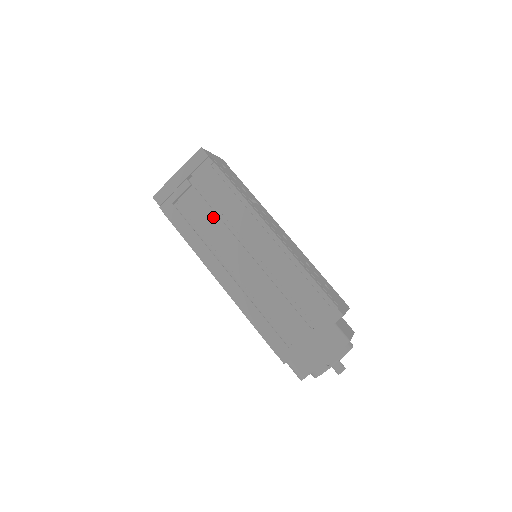
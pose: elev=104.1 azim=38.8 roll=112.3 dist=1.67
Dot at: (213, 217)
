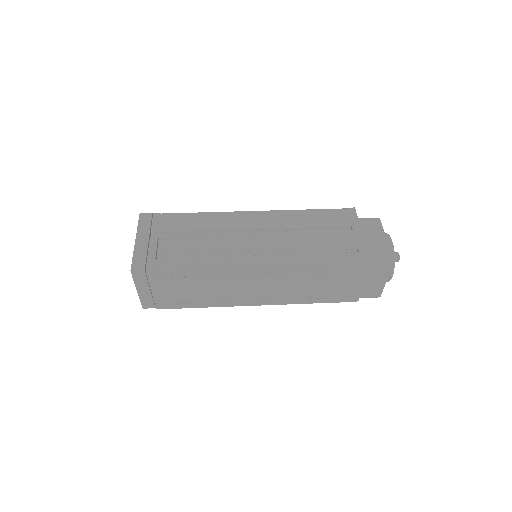
Dot at: (201, 237)
